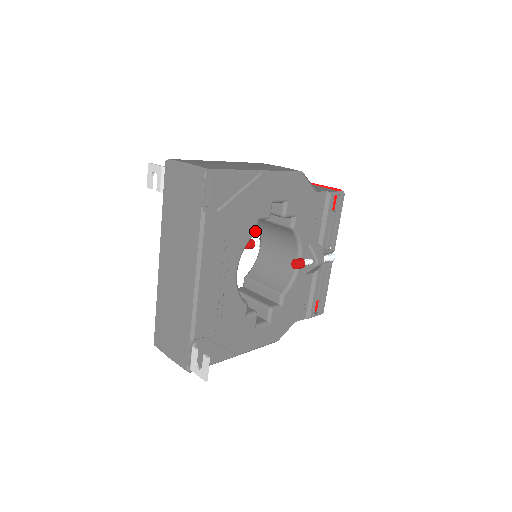
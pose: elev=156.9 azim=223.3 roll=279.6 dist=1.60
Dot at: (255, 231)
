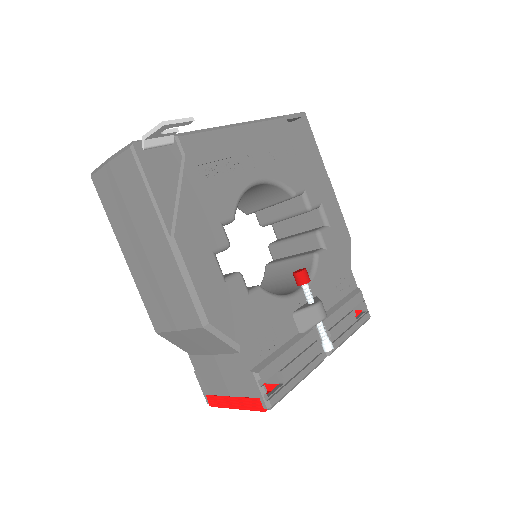
Dot at: (295, 191)
